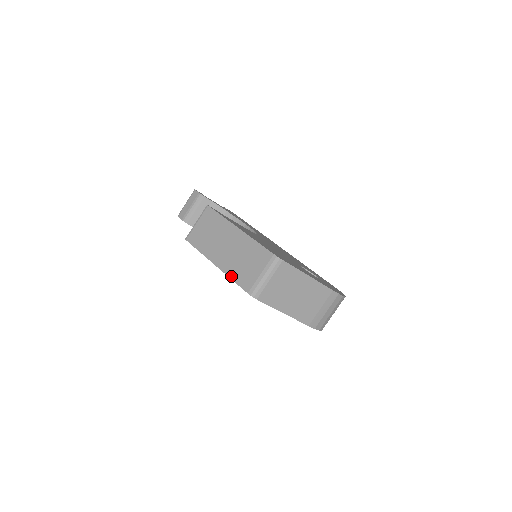
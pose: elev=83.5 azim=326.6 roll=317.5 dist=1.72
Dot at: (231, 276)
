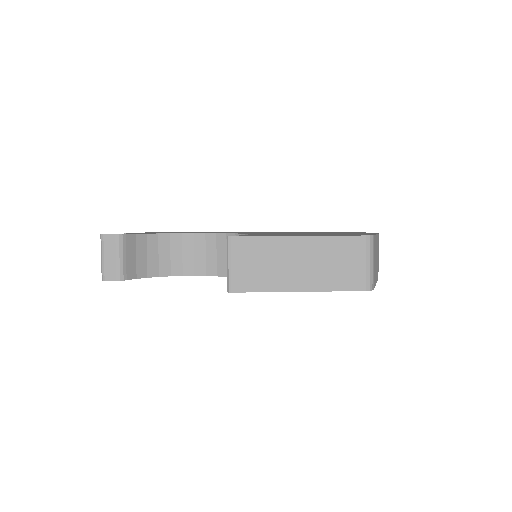
Dot at: (331, 289)
